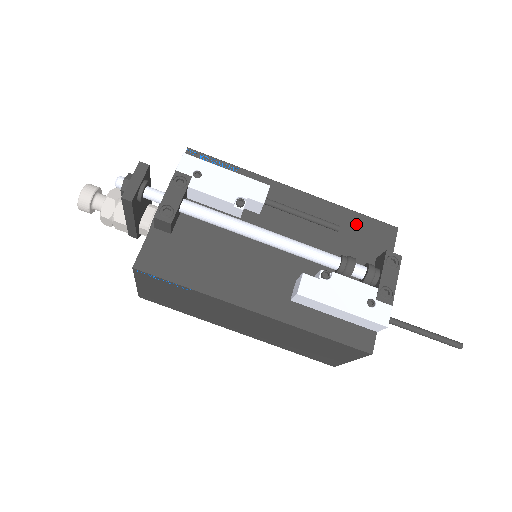
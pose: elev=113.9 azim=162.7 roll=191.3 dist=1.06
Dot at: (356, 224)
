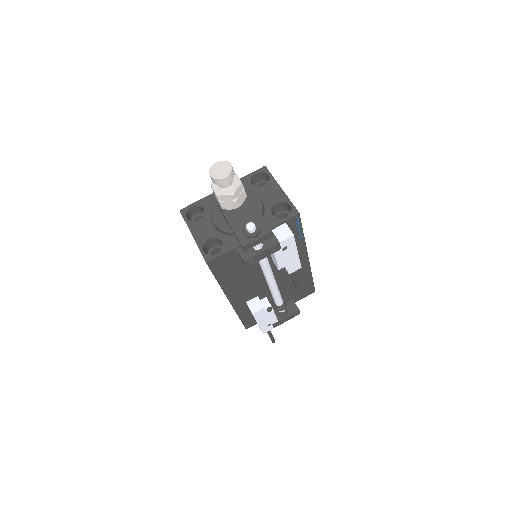
Dot at: (306, 284)
